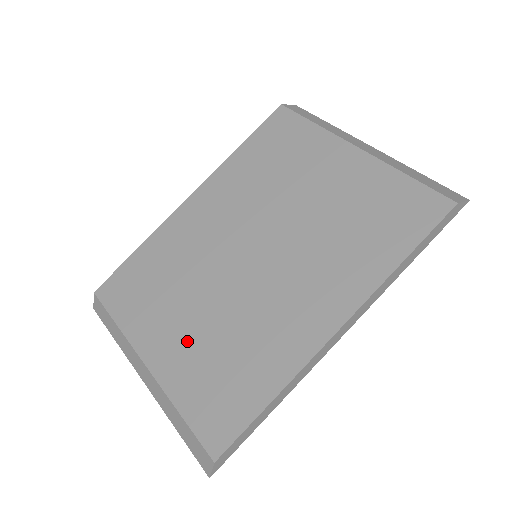
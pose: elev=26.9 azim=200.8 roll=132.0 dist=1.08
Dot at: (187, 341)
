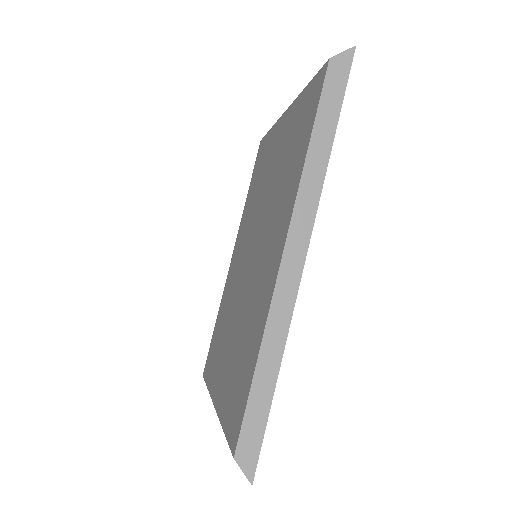
Dot at: (227, 363)
